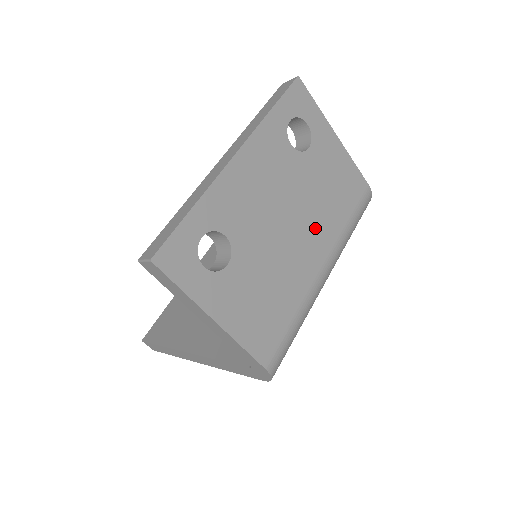
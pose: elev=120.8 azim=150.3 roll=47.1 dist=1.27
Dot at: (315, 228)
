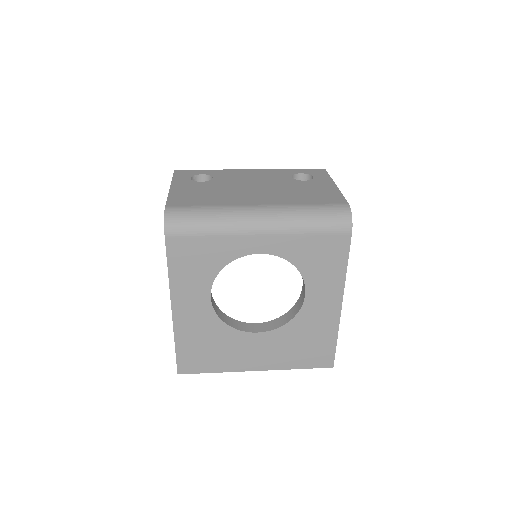
Dot at: (272, 196)
